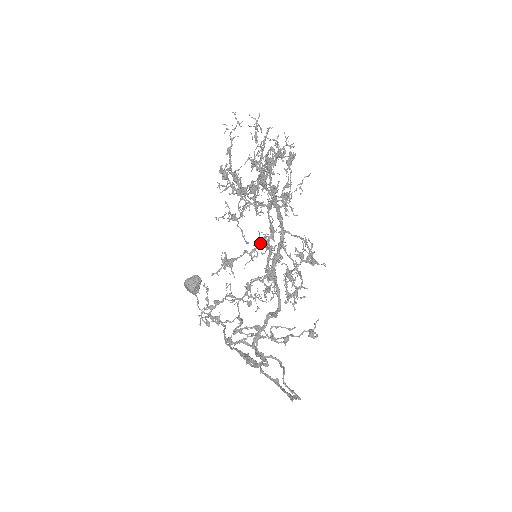
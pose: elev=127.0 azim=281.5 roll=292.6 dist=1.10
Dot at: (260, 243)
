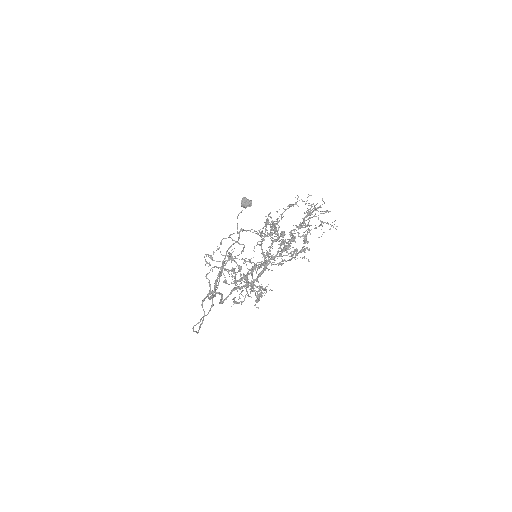
Dot at: occluded
